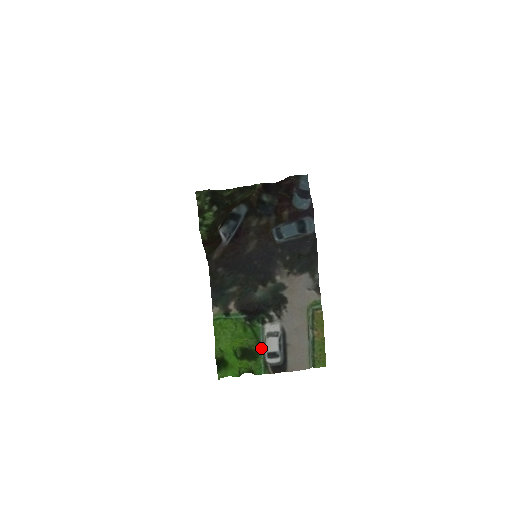
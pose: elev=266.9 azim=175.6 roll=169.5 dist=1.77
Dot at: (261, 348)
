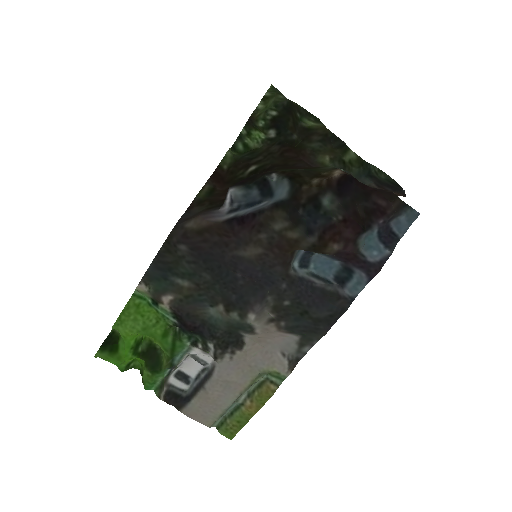
Dot at: (170, 366)
